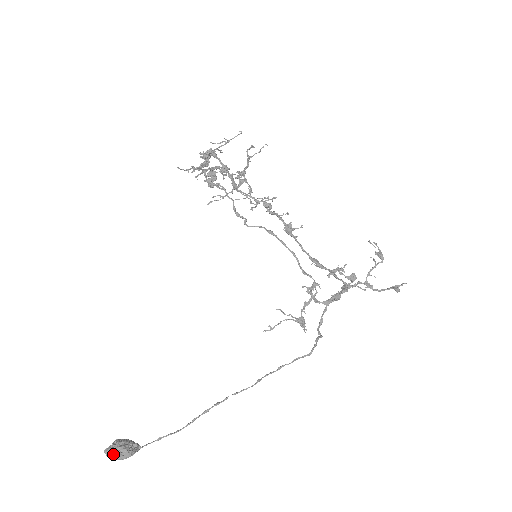
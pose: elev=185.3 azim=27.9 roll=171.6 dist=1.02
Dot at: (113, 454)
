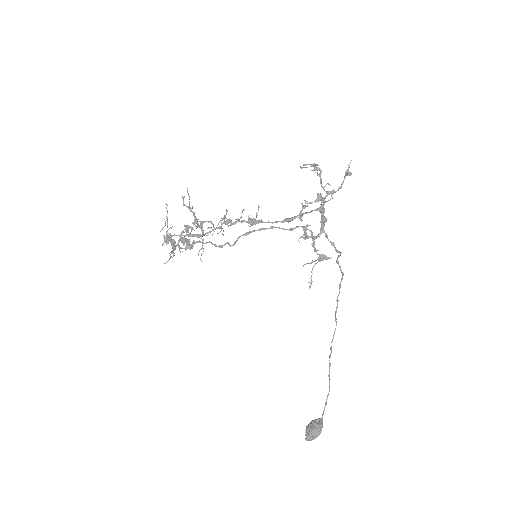
Dot at: (311, 437)
